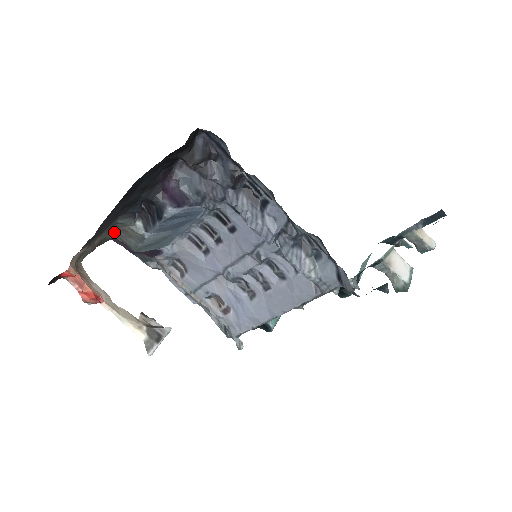
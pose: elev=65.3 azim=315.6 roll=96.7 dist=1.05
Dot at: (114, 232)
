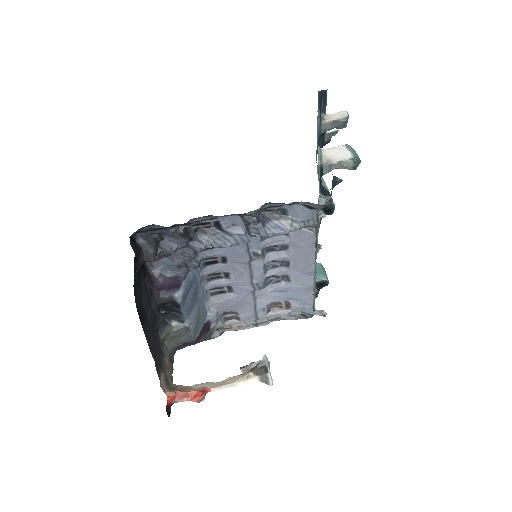
Dot at: (169, 345)
